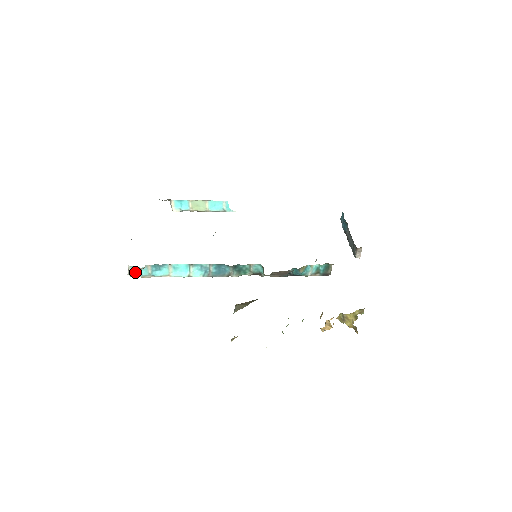
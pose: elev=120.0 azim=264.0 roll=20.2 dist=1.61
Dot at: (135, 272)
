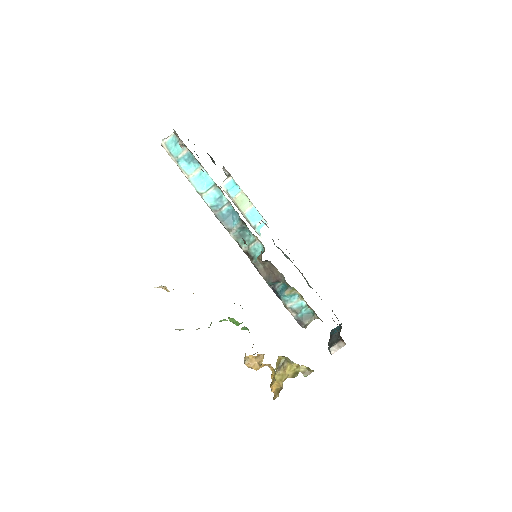
Dot at: (170, 144)
